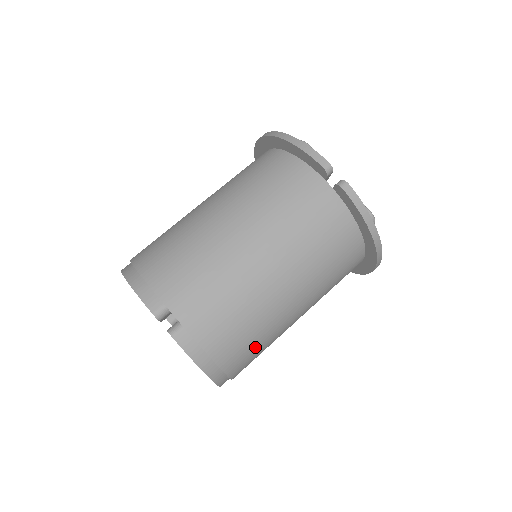
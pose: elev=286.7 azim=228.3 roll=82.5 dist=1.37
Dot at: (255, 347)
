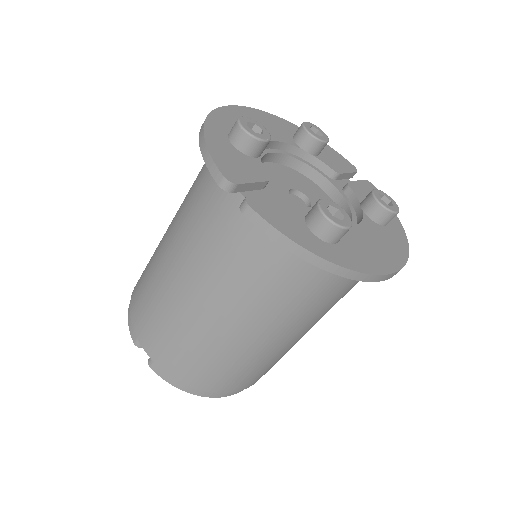
Dot at: (238, 372)
